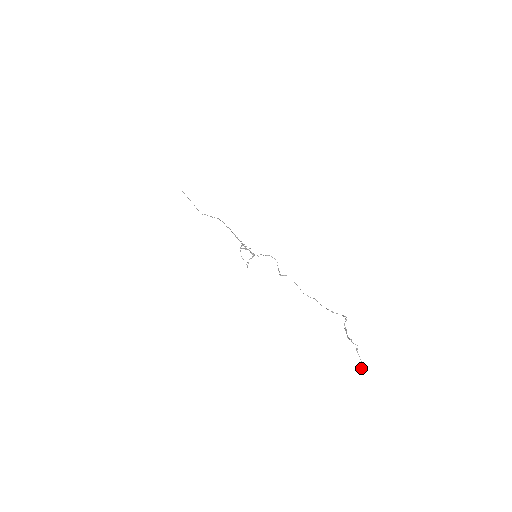
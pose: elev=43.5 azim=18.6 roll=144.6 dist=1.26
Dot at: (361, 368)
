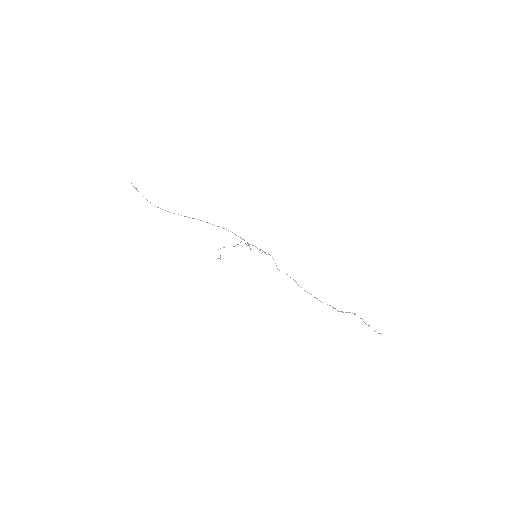
Dot at: (380, 333)
